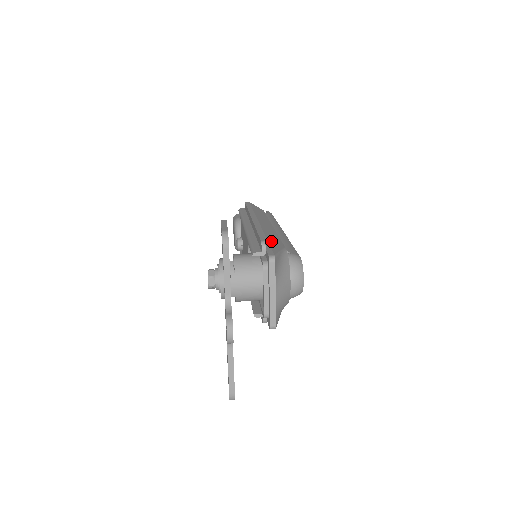
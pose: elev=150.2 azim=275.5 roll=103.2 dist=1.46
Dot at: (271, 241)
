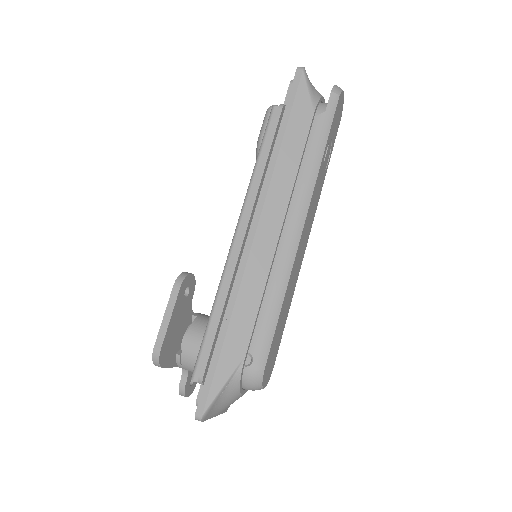
Dot at: (228, 344)
